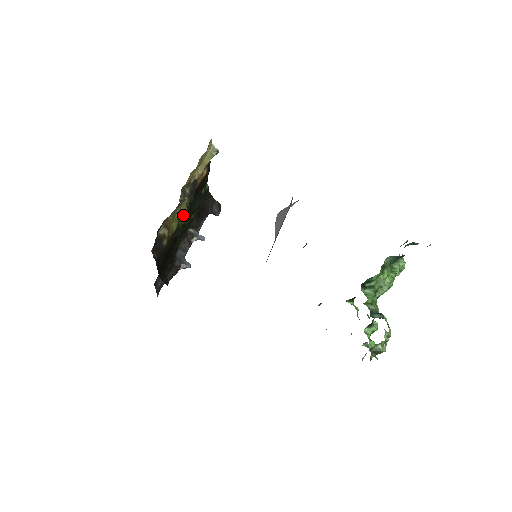
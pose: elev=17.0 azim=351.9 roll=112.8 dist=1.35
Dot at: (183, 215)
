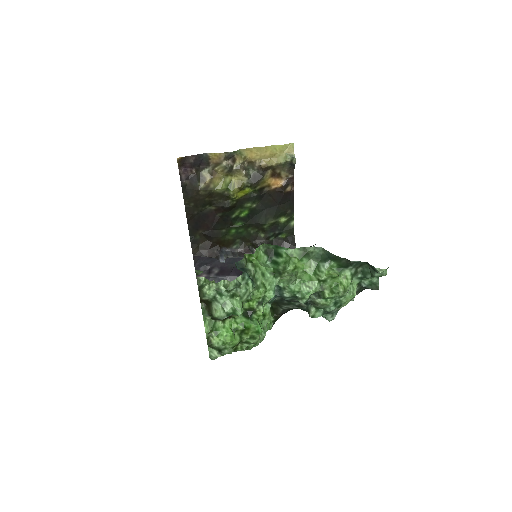
Dot at: (235, 188)
